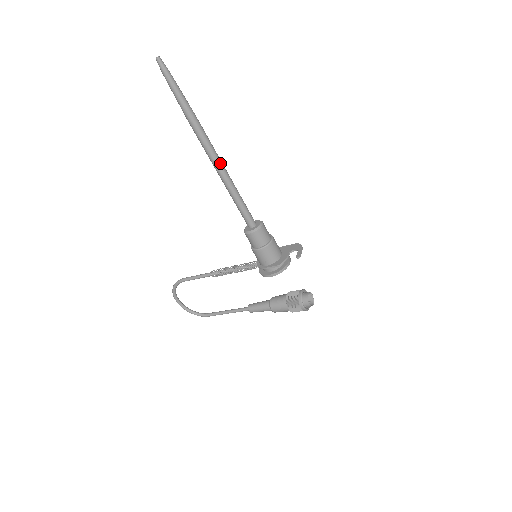
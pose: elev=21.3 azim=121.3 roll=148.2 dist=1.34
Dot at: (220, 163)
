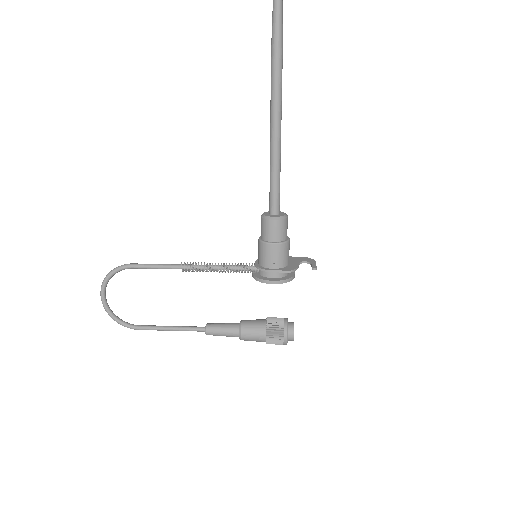
Dot at: occluded
